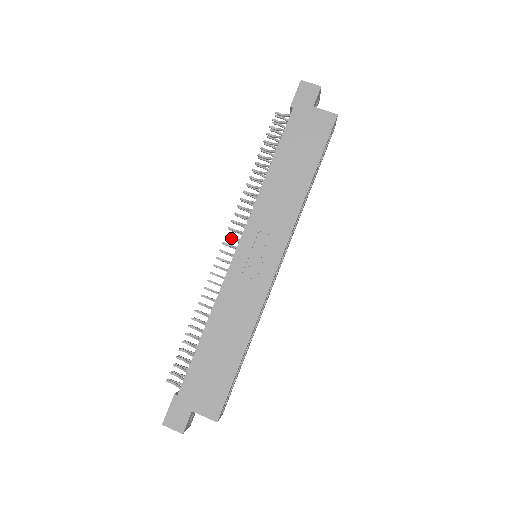
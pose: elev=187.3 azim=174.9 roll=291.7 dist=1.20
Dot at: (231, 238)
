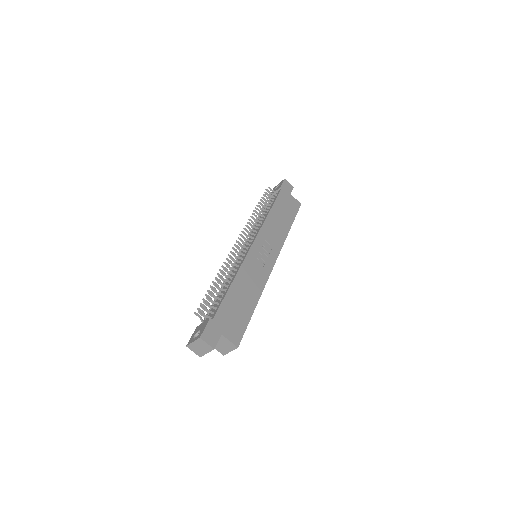
Dot at: (244, 238)
